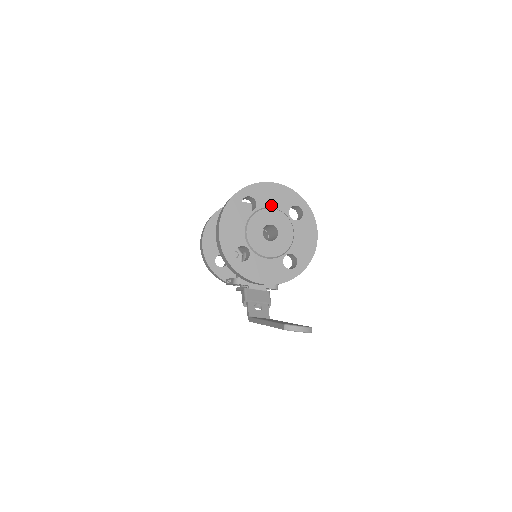
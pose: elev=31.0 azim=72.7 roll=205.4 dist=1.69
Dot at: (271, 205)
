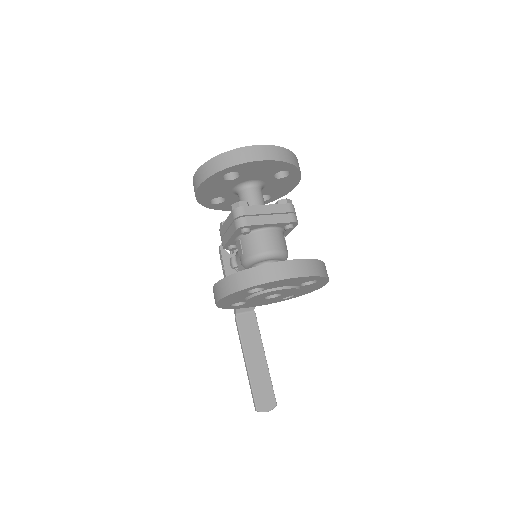
Dot at: (282, 286)
